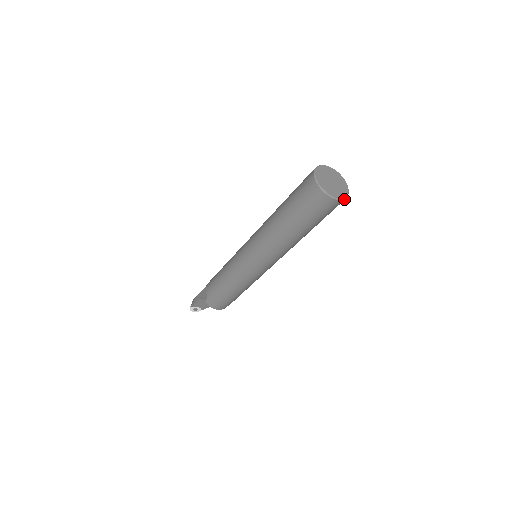
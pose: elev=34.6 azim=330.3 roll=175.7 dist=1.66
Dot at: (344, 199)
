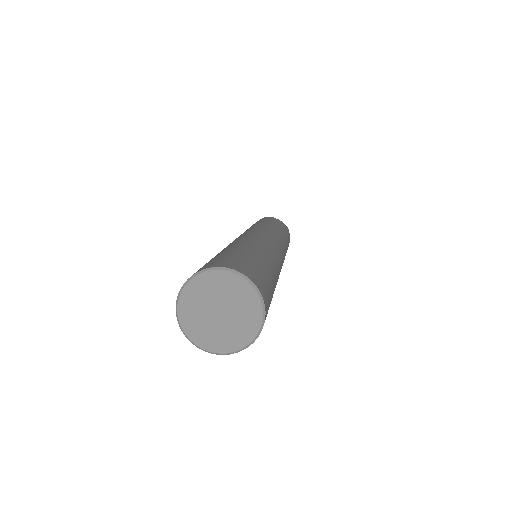
Dot at: (263, 323)
